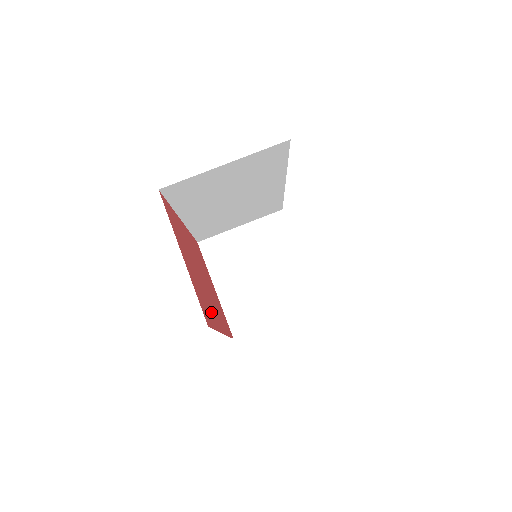
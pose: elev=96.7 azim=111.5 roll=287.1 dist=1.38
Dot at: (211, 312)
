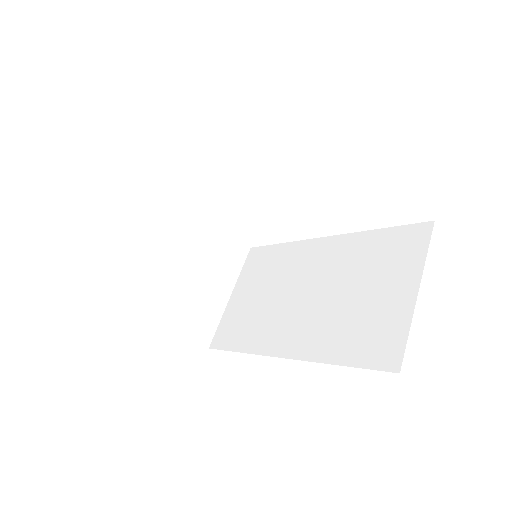
Dot at: occluded
